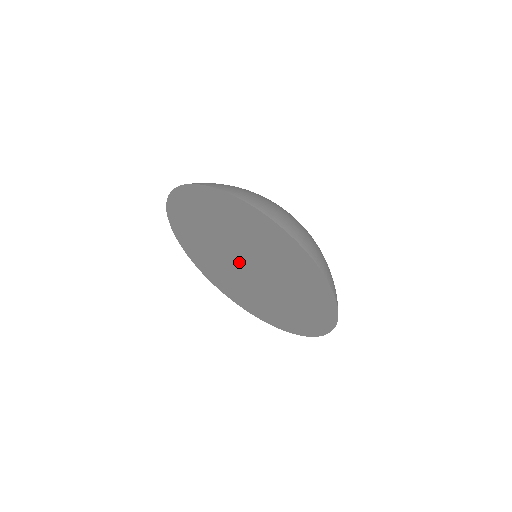
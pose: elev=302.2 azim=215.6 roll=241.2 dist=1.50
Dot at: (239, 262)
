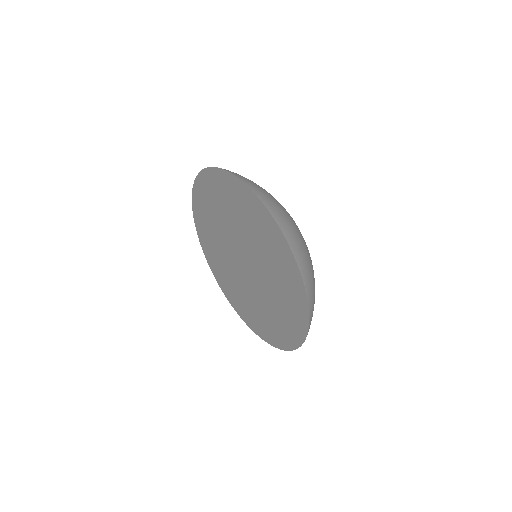
Dot at: (240, 263)
